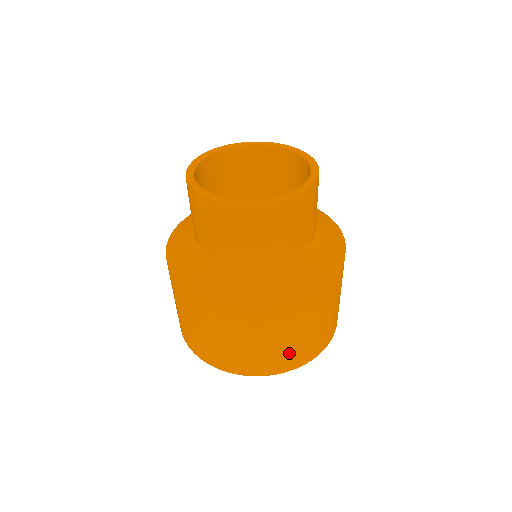
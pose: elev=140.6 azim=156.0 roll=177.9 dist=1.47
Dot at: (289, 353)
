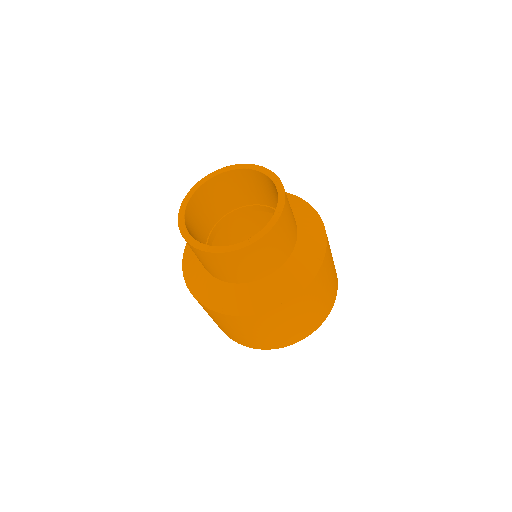
Dot at: (240, 338)
